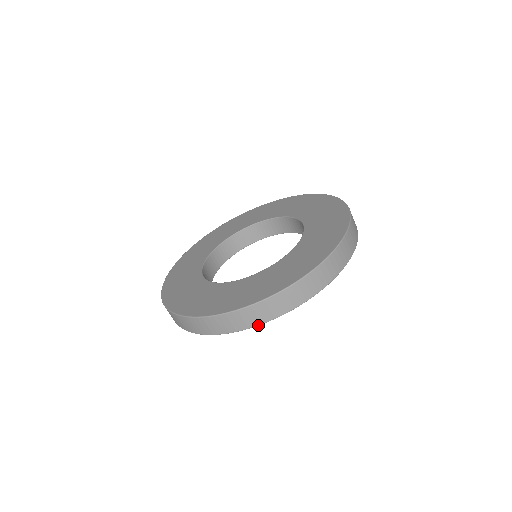
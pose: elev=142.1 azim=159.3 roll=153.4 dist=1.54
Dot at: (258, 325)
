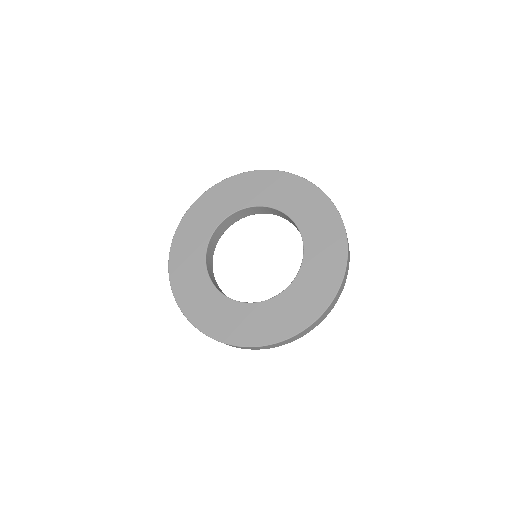
Dot at: occluded
